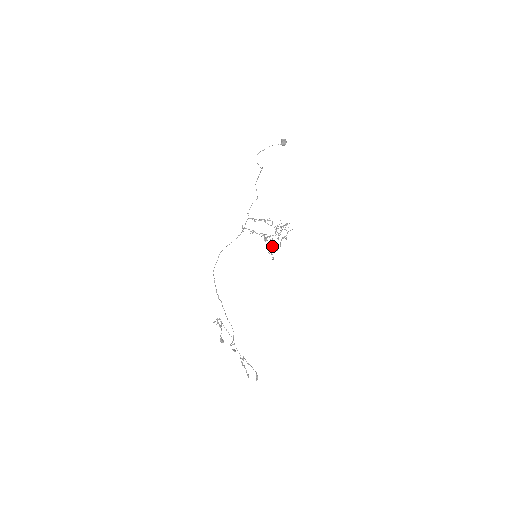
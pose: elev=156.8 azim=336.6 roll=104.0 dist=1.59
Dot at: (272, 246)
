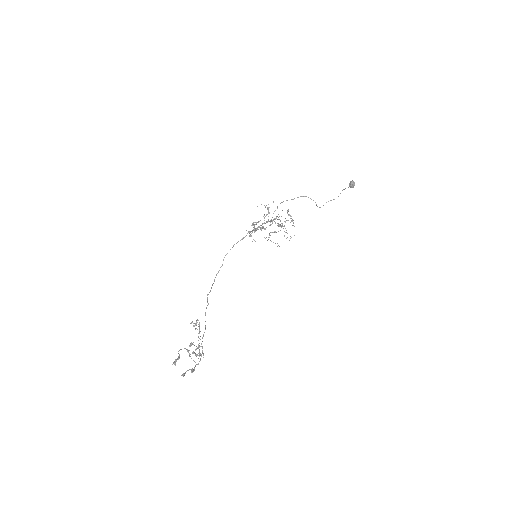
Dot at: occluded
